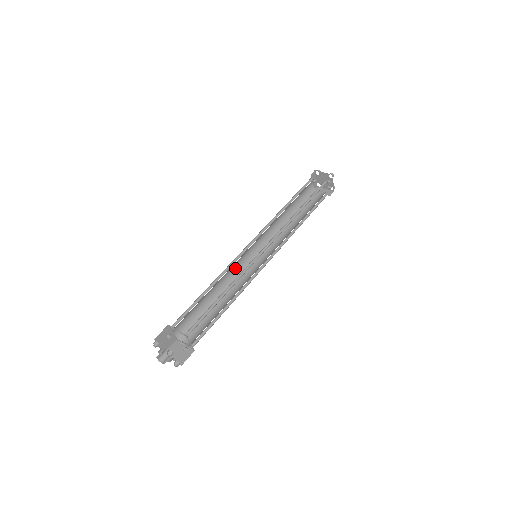
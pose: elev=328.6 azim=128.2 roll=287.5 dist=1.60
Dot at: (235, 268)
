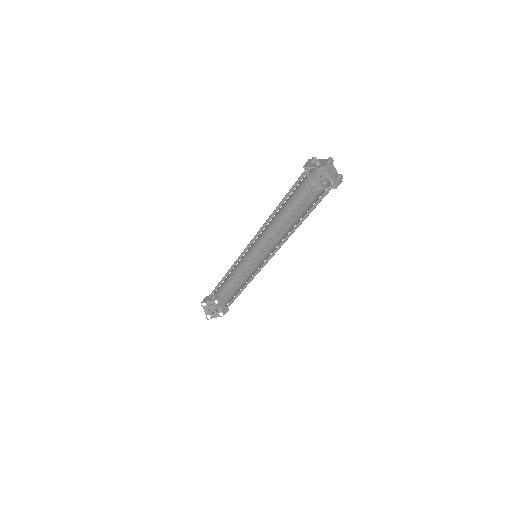
Dot at: (245, 258)
